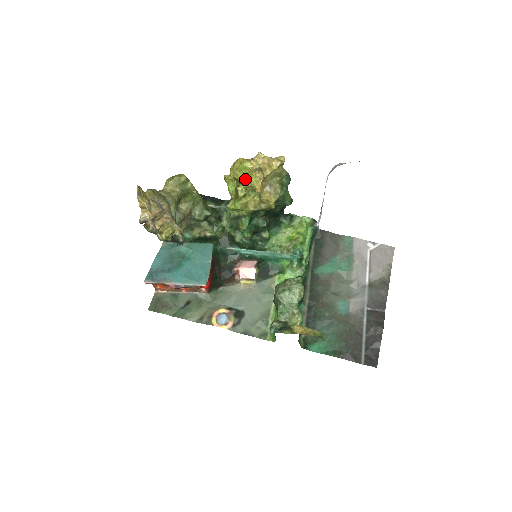
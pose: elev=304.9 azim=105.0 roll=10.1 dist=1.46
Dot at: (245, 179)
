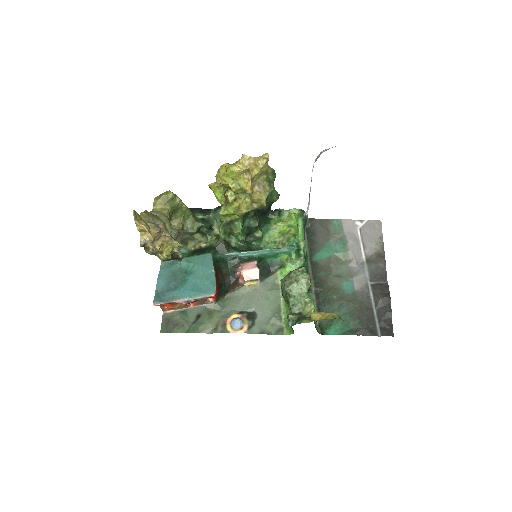
Dot at: (234, 183)
